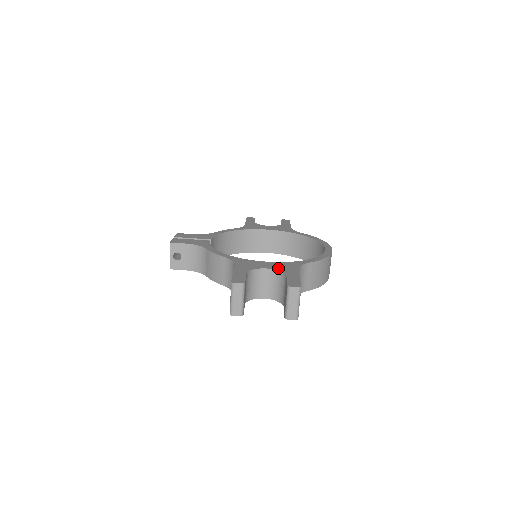
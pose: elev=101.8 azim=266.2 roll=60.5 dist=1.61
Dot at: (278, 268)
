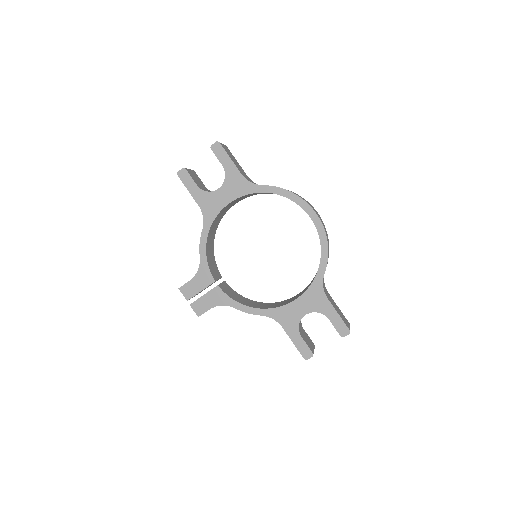
Dot at: (313, 308)
